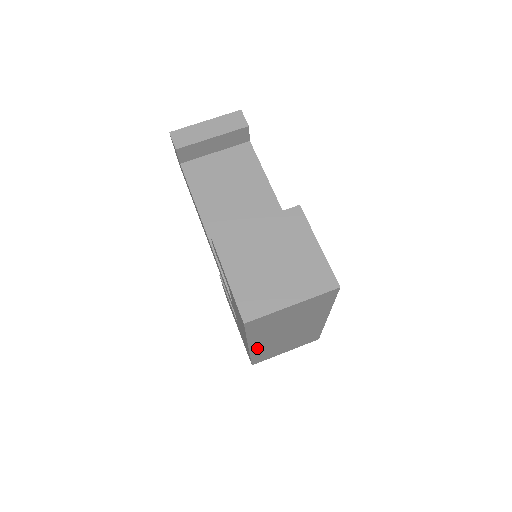
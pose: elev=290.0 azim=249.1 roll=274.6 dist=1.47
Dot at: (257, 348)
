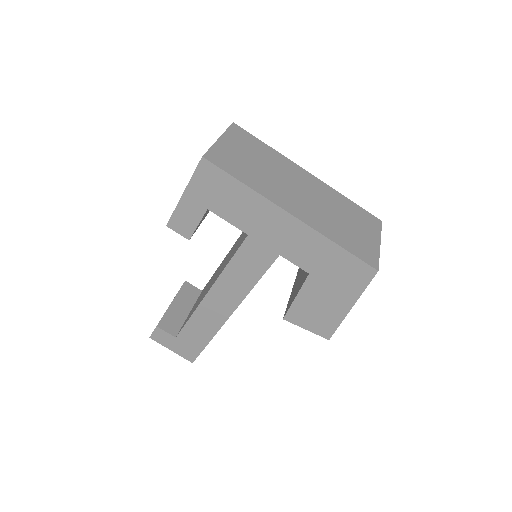
Dot at: (308, 220)
